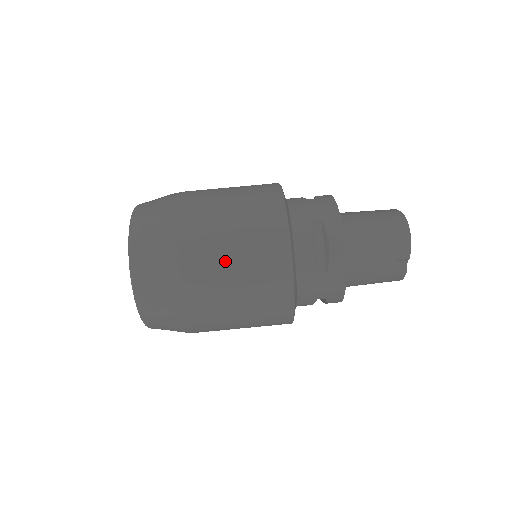
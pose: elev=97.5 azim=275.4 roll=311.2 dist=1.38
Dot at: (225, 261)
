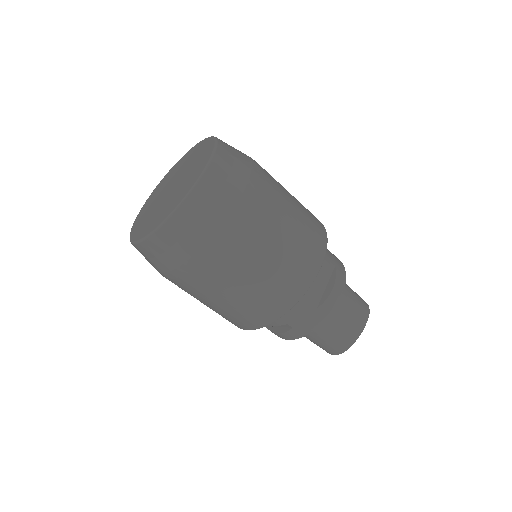
Dot at: (201, 301)
